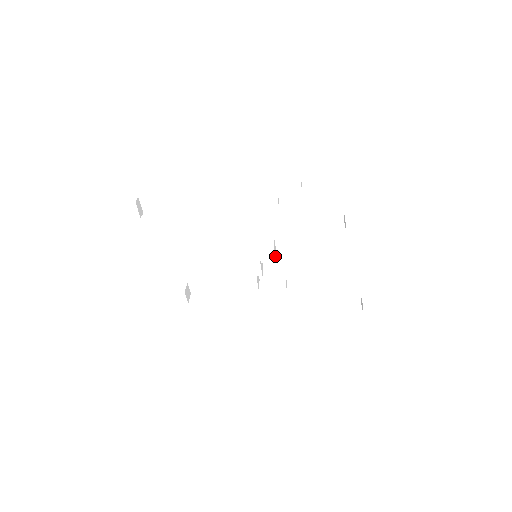
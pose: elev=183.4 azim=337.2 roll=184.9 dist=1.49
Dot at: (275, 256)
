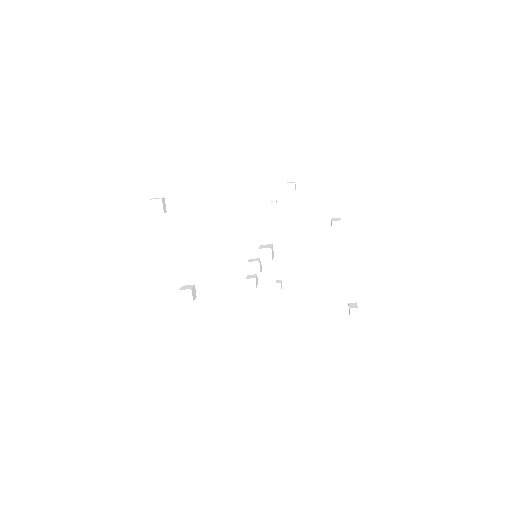
Dot at: (272, 256)
